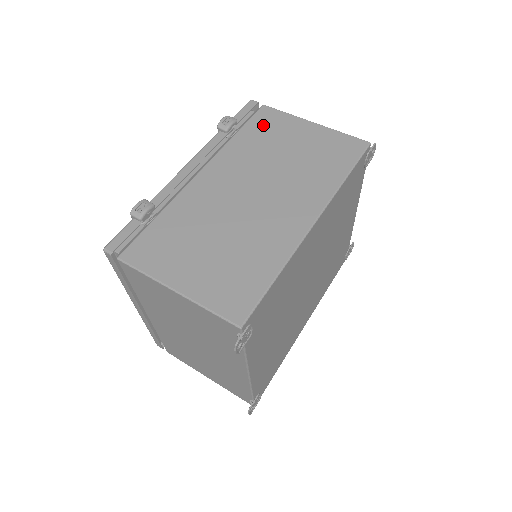
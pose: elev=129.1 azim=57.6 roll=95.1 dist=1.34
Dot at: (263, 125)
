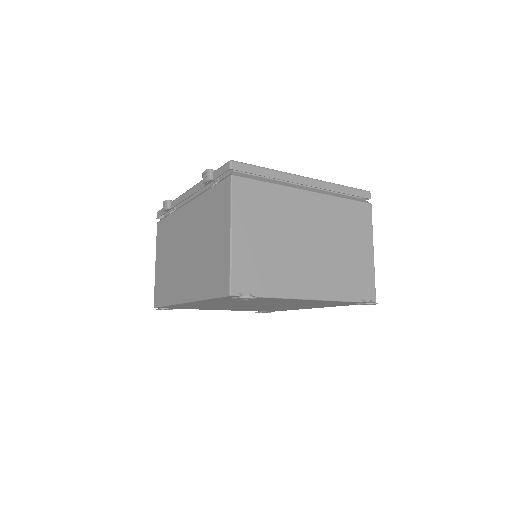
Dot at: (218, 199)
